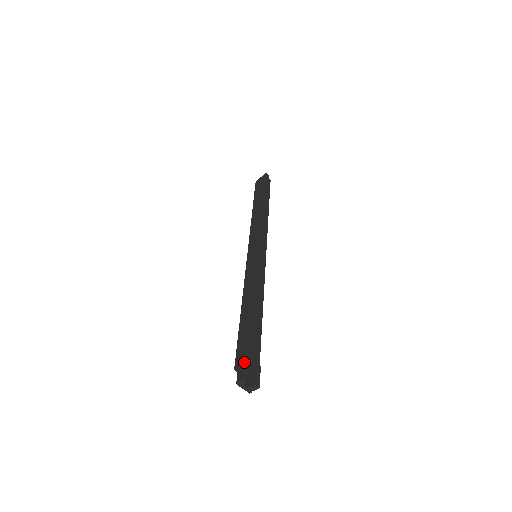
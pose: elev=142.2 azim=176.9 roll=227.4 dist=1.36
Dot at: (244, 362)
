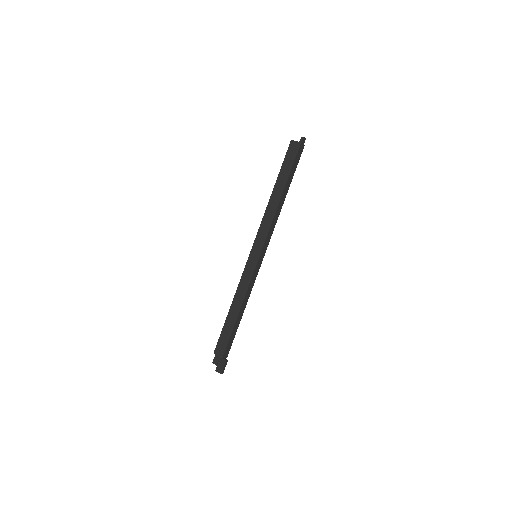
Dot at: (220, 356)
